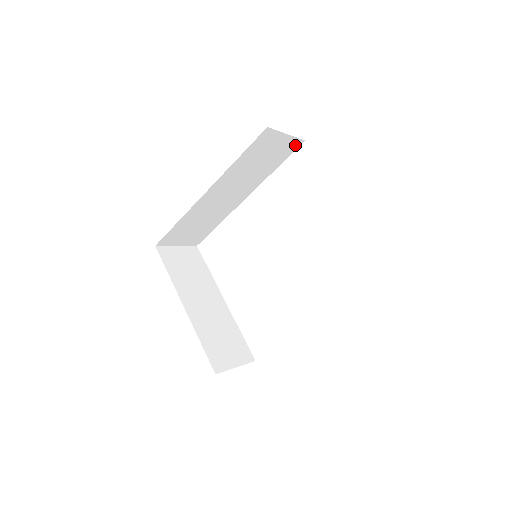
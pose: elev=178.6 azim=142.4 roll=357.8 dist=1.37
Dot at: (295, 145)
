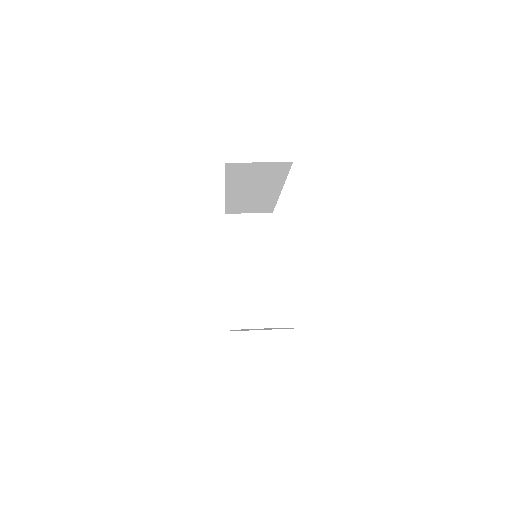
Dot at: (285, 165)
